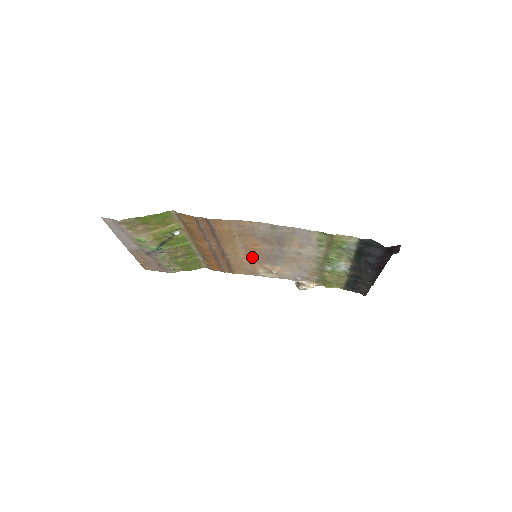
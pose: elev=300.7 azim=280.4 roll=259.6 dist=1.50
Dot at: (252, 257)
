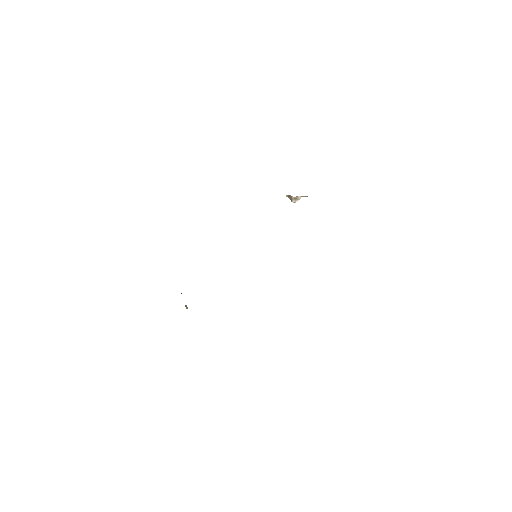
Dot at: occluded
